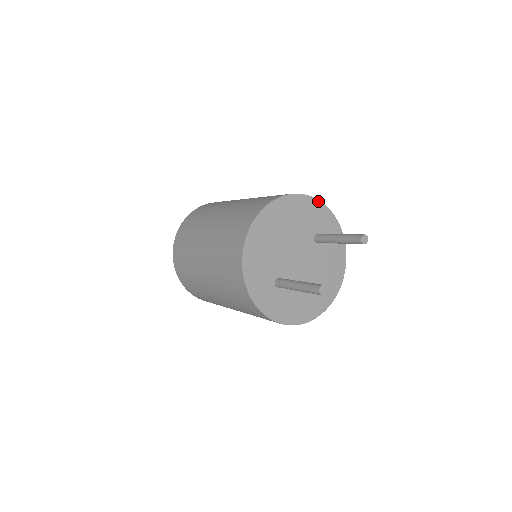
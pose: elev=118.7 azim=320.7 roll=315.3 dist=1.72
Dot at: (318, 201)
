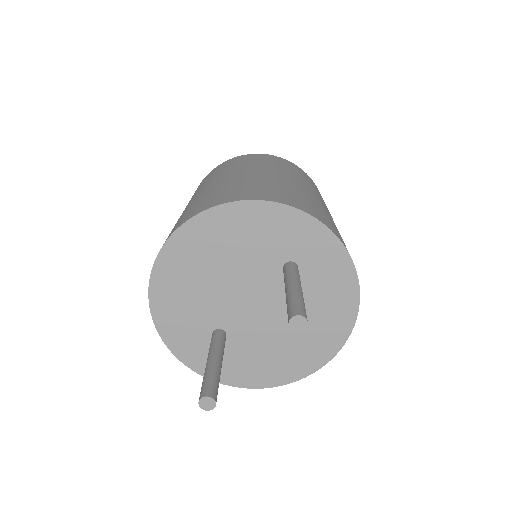
Dot at: (287, 207)
